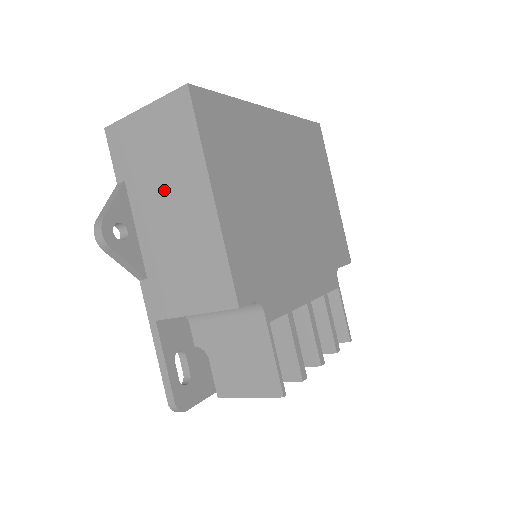
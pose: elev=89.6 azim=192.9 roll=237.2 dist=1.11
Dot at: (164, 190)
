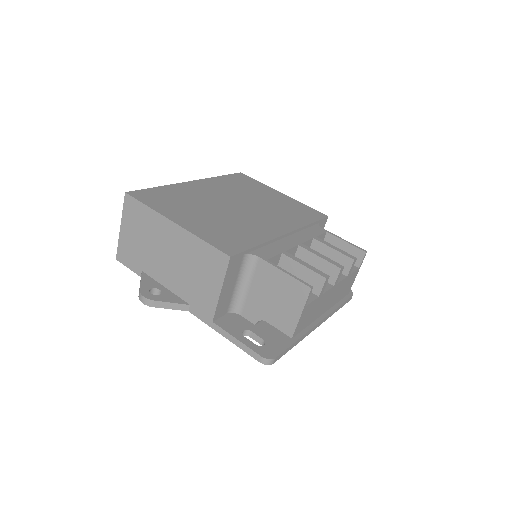
Dot at: (157, 250)
